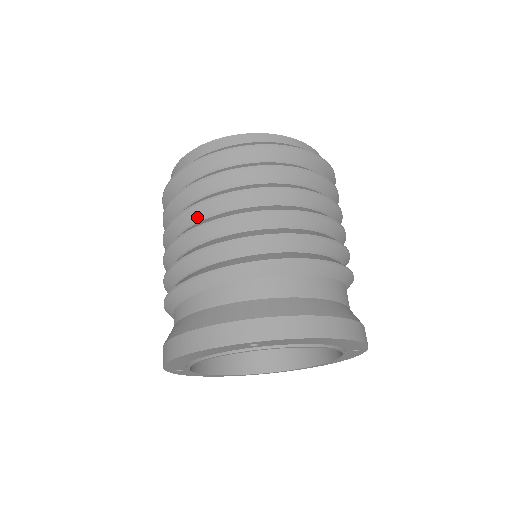
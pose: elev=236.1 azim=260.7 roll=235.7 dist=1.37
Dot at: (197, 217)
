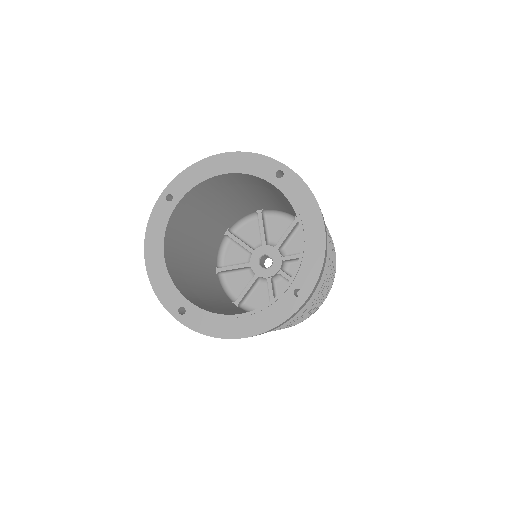
Dot at: occluded
